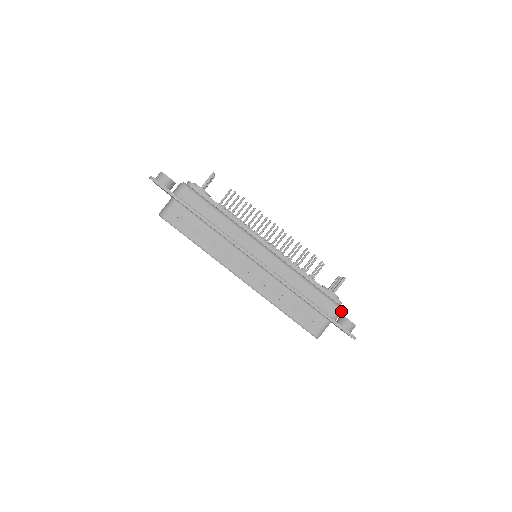
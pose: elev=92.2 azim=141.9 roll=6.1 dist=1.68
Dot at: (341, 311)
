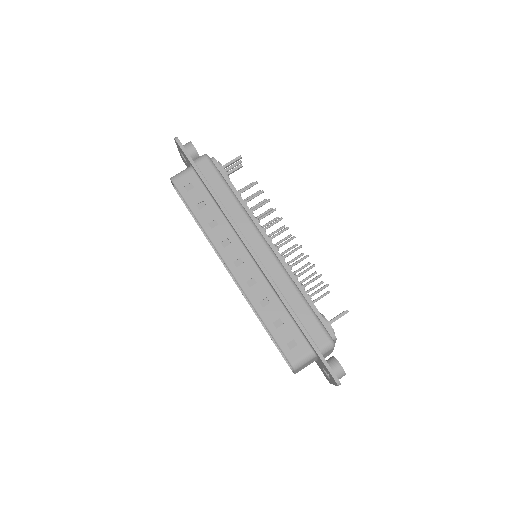
Dot at: (332, 345)
